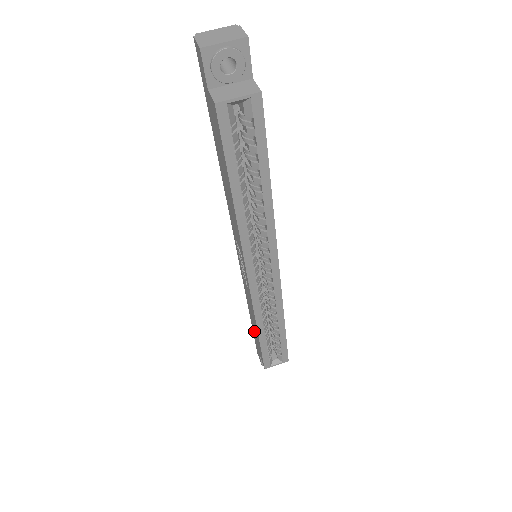
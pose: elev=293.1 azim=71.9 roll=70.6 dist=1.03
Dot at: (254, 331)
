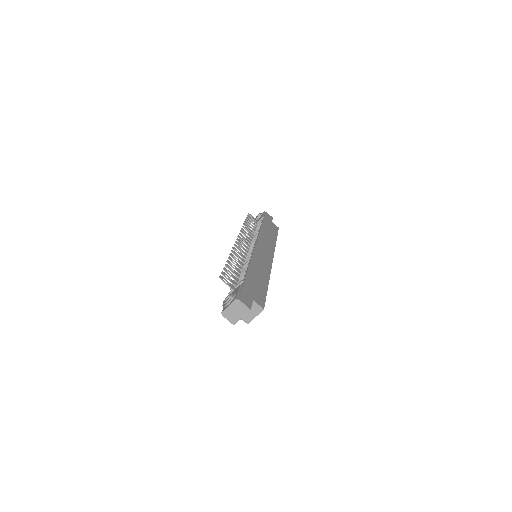
Dot at: occluded
